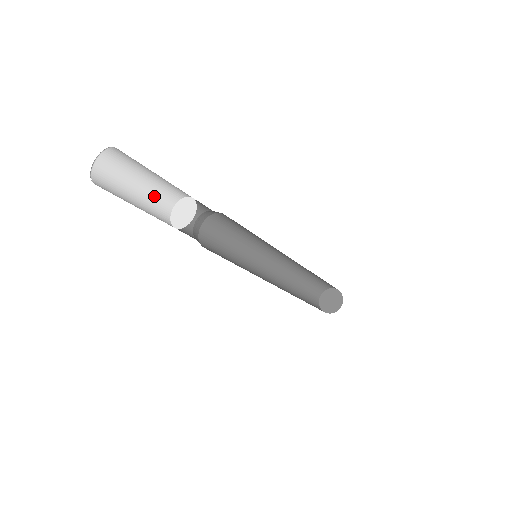
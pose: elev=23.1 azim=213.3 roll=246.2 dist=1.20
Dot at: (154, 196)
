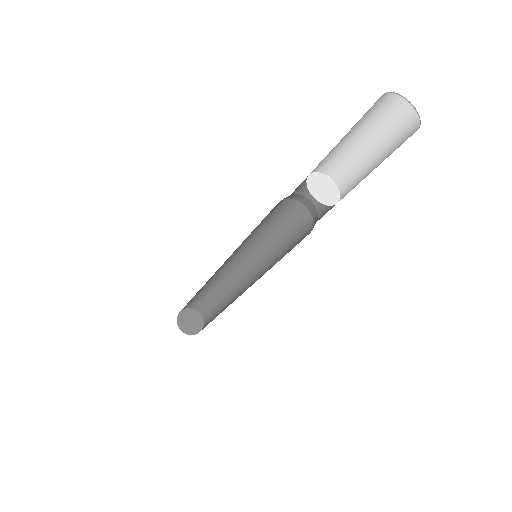
Dot at: (332, 153)
